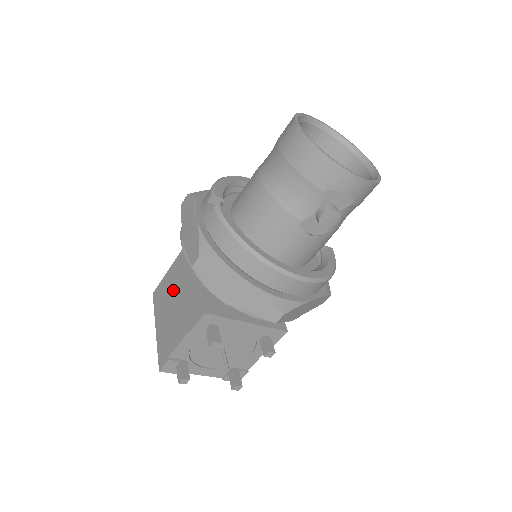
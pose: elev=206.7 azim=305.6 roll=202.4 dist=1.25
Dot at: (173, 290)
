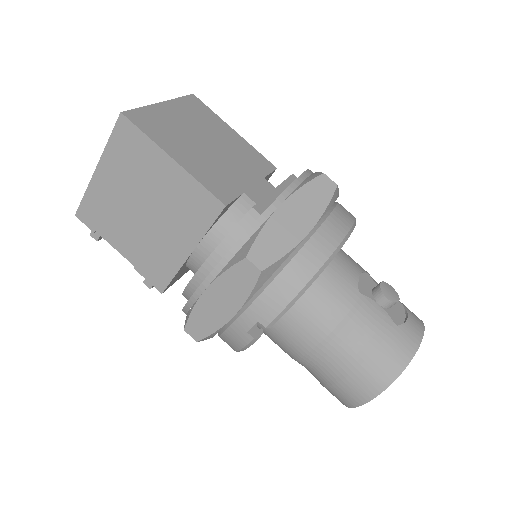
Dot at: (151, 195)
